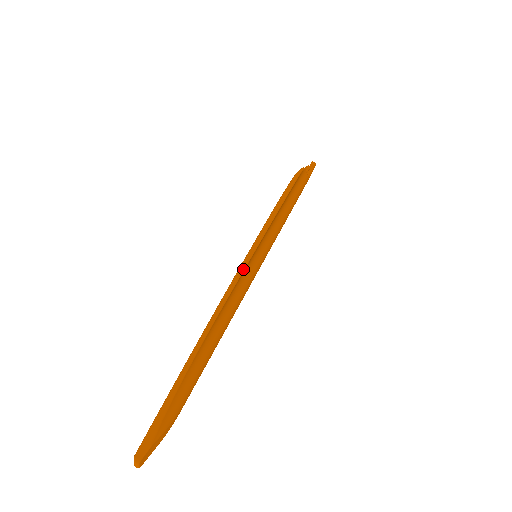
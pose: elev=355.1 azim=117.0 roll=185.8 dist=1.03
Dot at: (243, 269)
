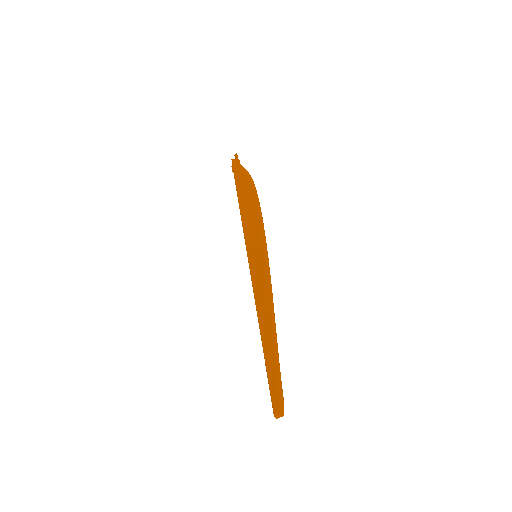
Dot at: occluded
